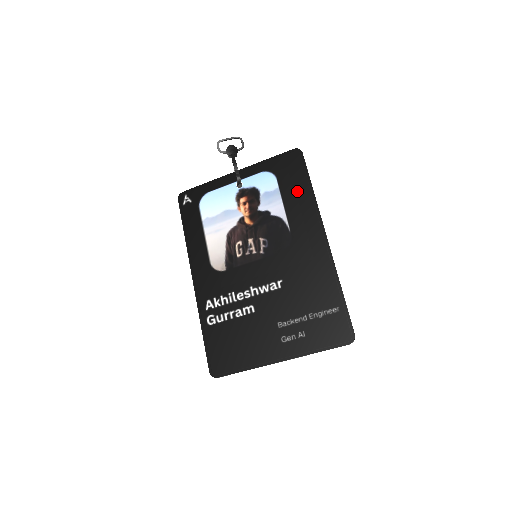
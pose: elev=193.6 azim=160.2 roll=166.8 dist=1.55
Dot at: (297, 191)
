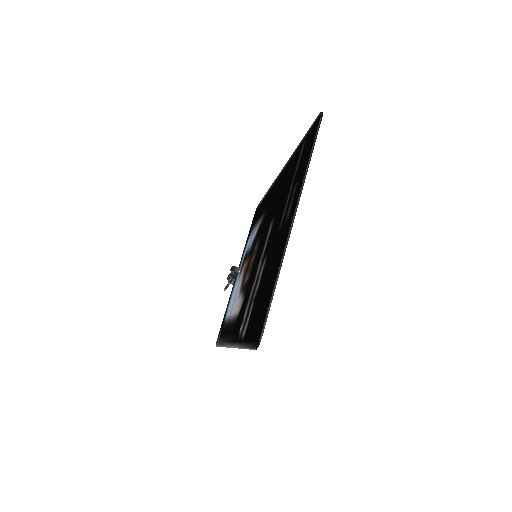
Dot at: (261, 208)
